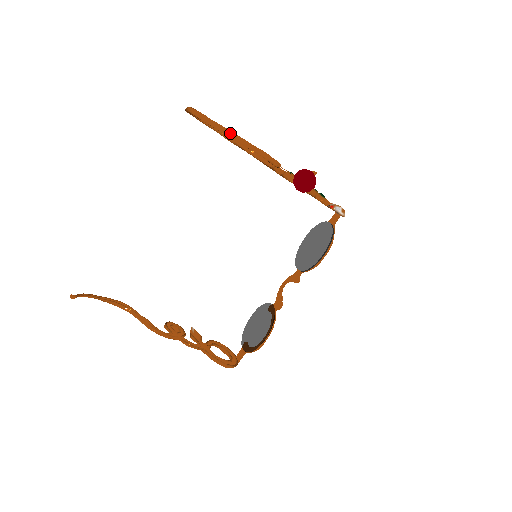
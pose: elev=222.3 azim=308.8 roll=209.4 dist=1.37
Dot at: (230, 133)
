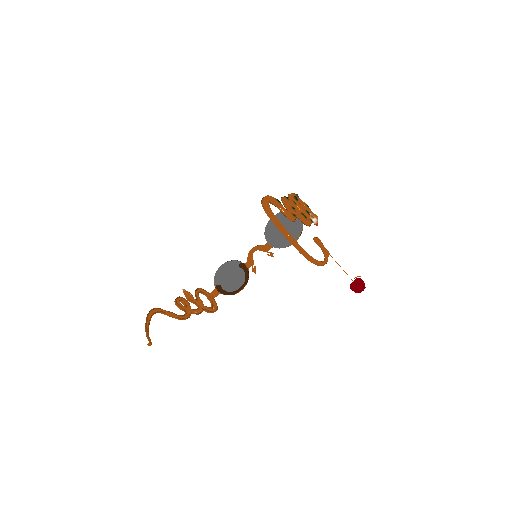
Dot at: (324, 264)
